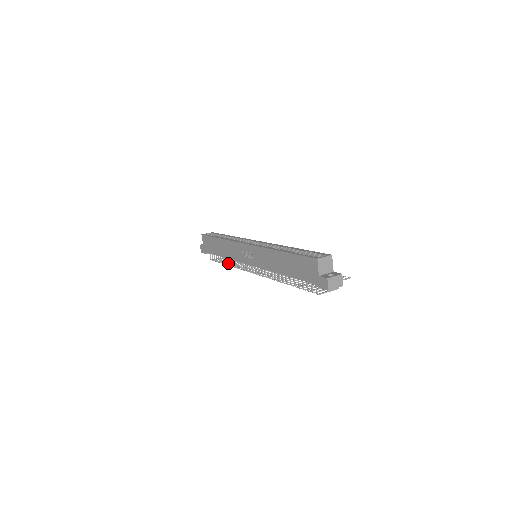
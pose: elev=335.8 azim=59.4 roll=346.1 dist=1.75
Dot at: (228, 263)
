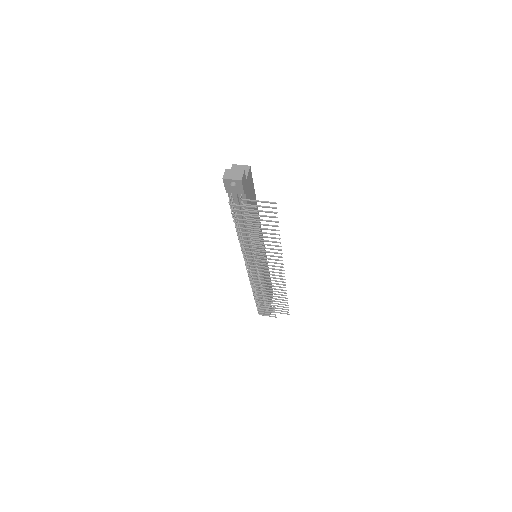
Dot at: occluded
